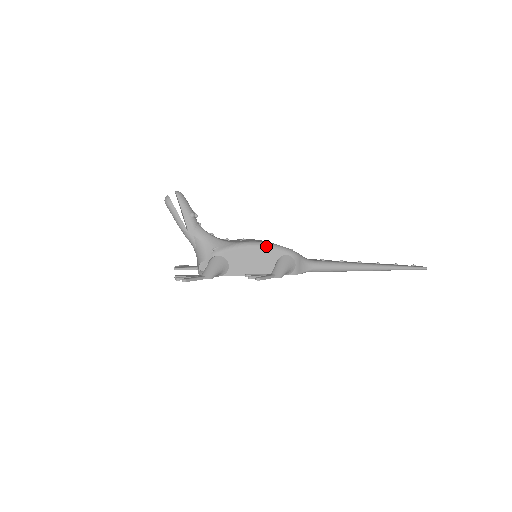
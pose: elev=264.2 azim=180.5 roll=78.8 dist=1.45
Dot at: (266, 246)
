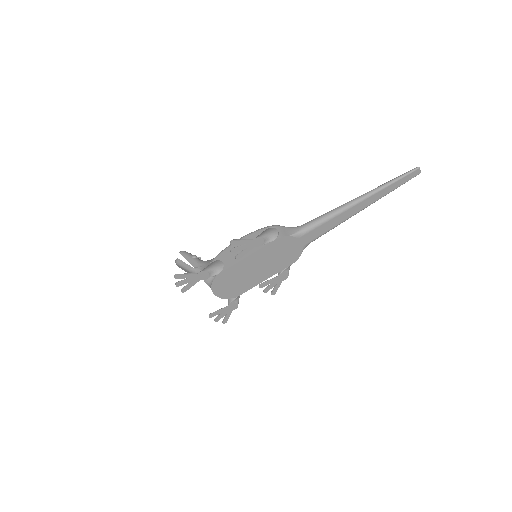
Dot at: (248, 234)
